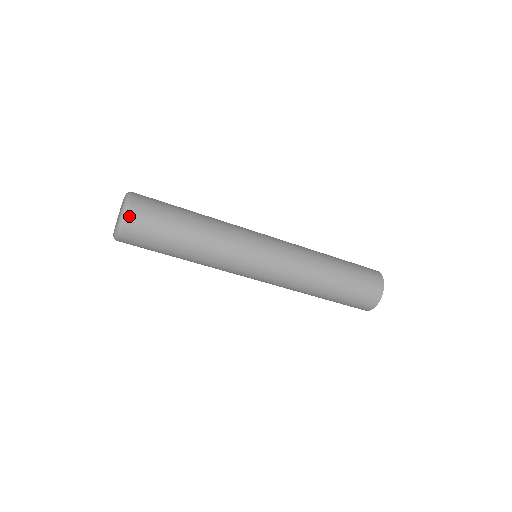
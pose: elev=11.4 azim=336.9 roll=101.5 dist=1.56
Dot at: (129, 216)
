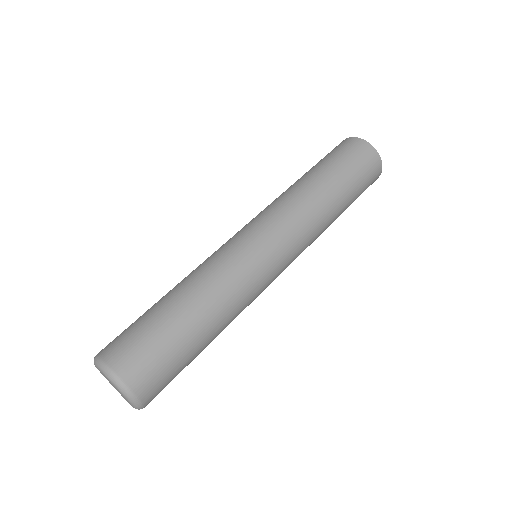
Dot at: (135, 389)
